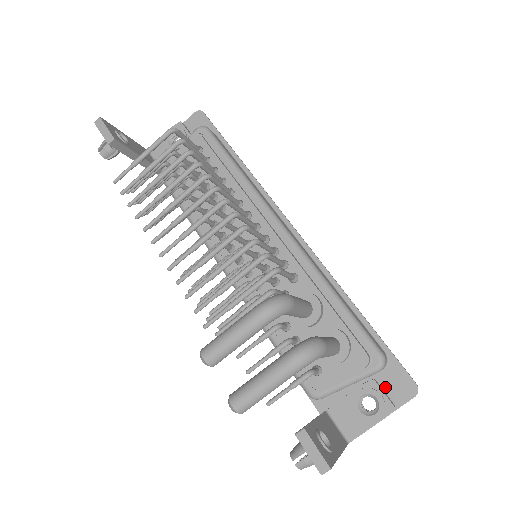
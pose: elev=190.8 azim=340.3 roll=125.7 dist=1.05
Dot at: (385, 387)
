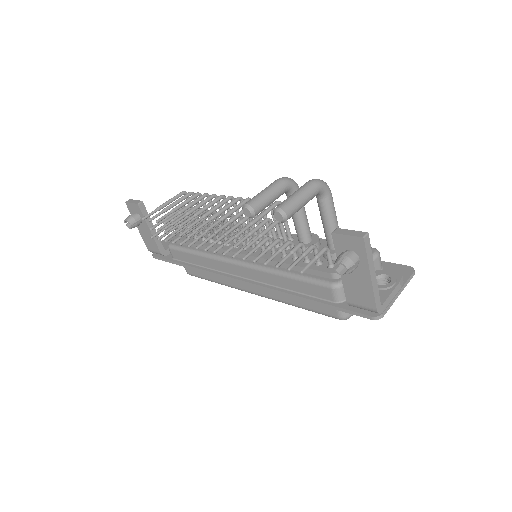
Dot at: occluded
